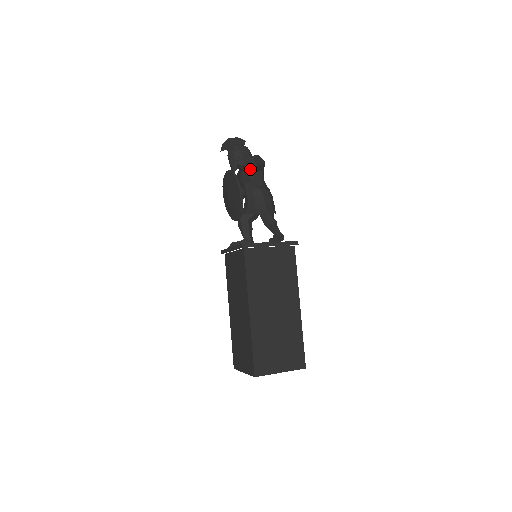
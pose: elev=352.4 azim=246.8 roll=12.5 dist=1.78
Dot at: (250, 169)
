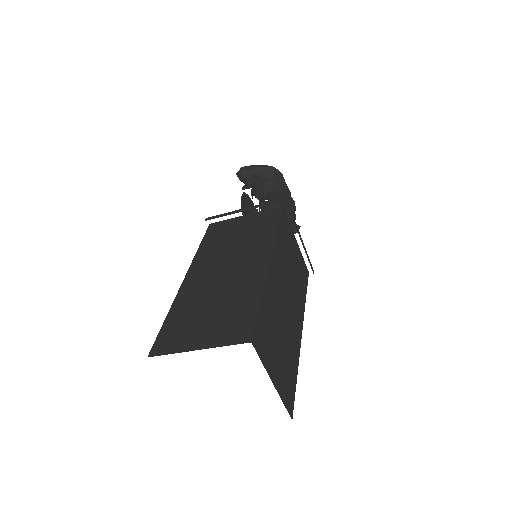
Dot at: (251, 174)
